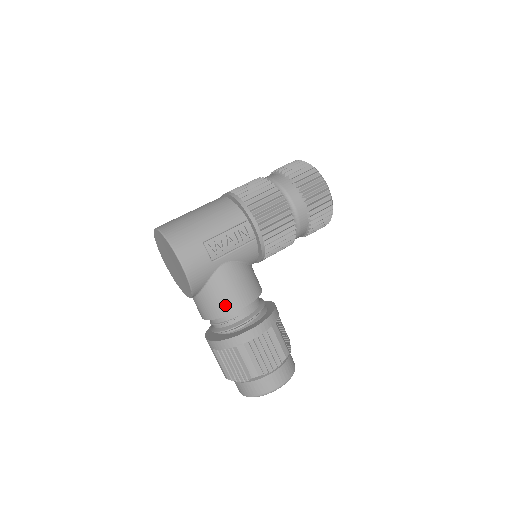
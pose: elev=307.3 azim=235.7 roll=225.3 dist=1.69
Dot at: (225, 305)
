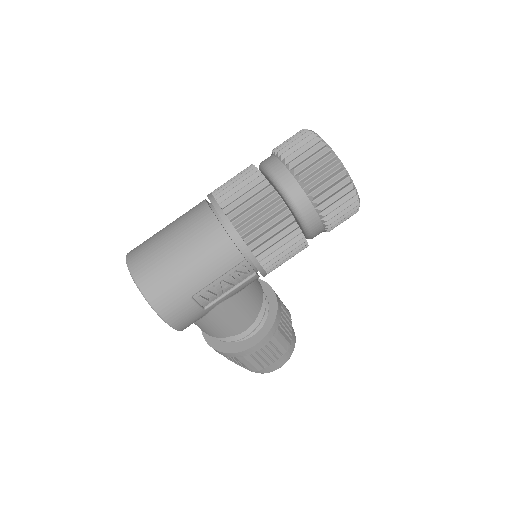
Dot at: (222, 332)
